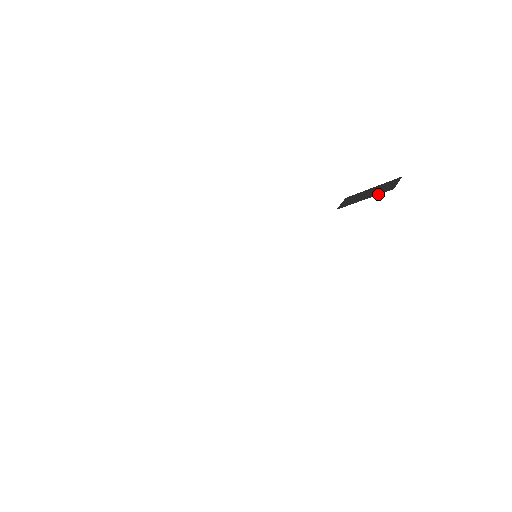
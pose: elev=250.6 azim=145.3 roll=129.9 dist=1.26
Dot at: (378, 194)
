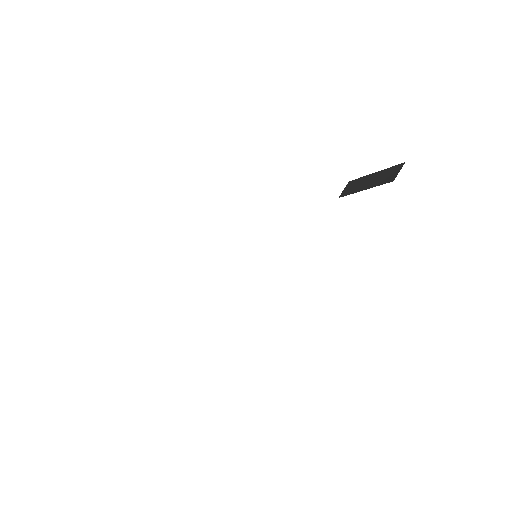
Dot at: (378, 185)
